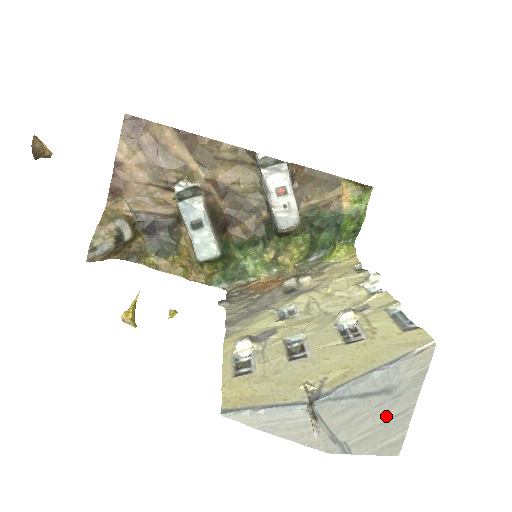
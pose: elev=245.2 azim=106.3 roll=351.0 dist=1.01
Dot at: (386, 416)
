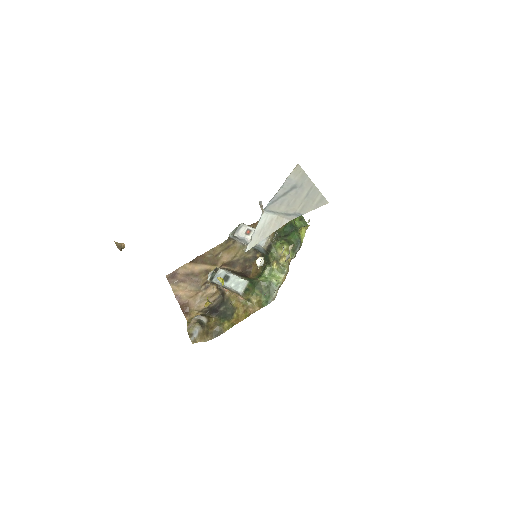
Dot at: (304, 195)
